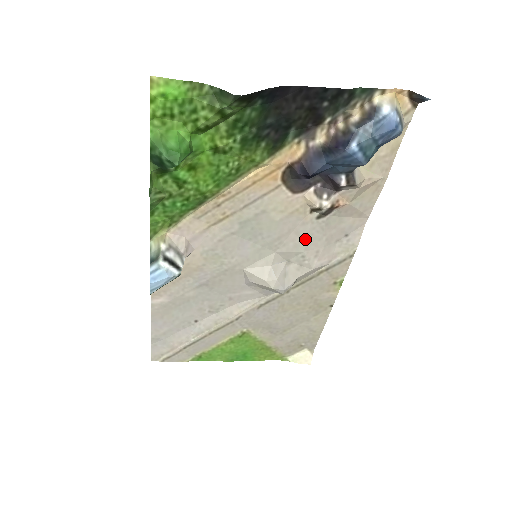
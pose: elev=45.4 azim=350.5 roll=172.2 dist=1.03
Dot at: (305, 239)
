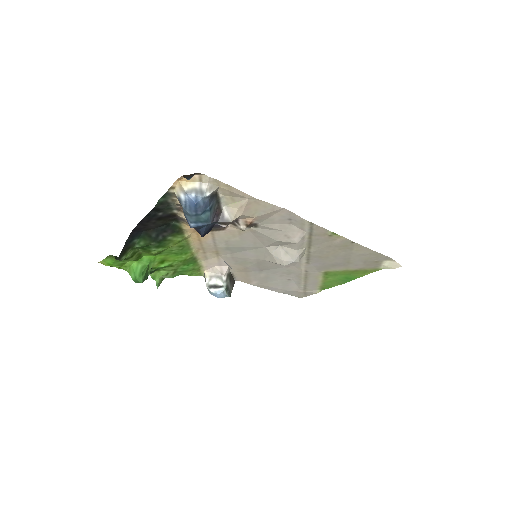
Dot at: (267, 237)
